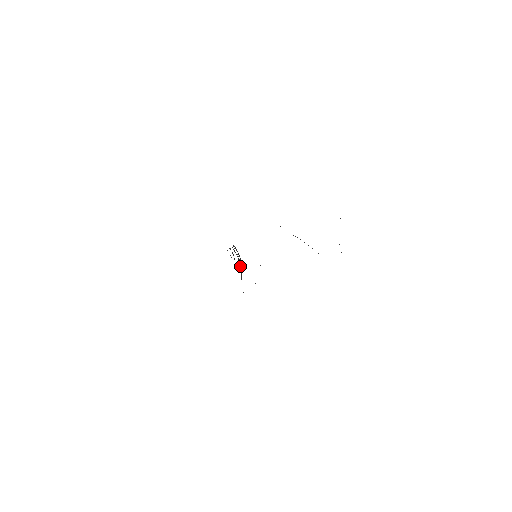
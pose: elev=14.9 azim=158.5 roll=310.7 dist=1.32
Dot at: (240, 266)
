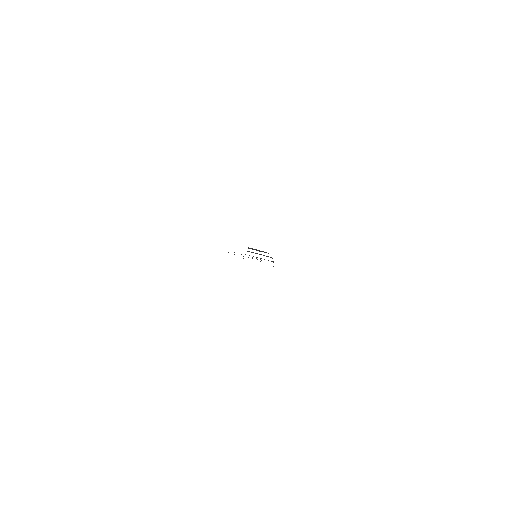
Dot at: occluded
